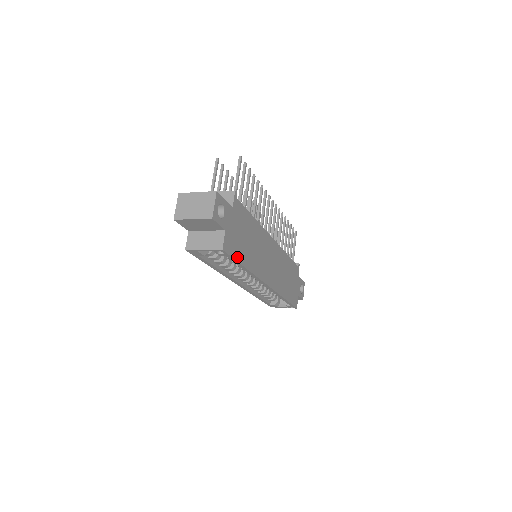
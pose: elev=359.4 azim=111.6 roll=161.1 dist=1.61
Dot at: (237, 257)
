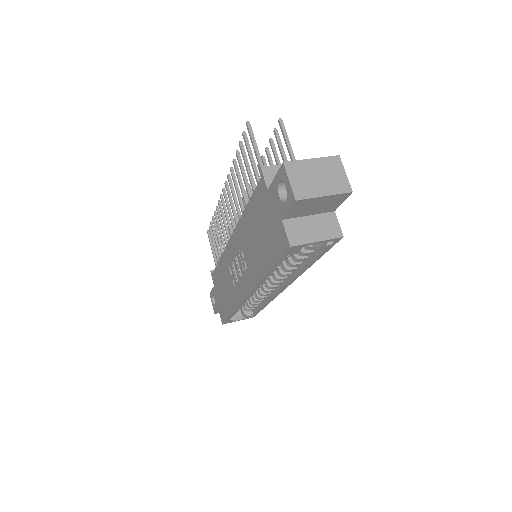
Dot at: occluded
